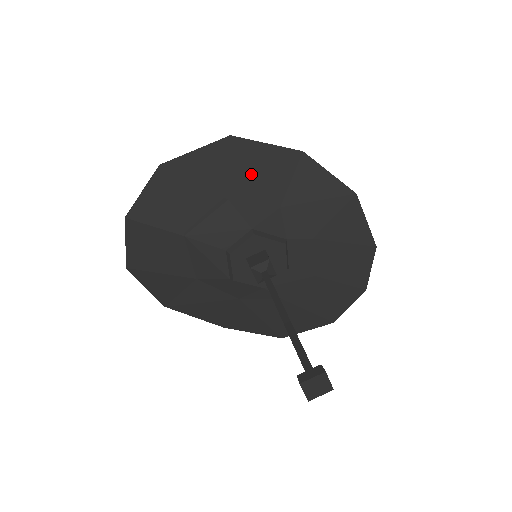
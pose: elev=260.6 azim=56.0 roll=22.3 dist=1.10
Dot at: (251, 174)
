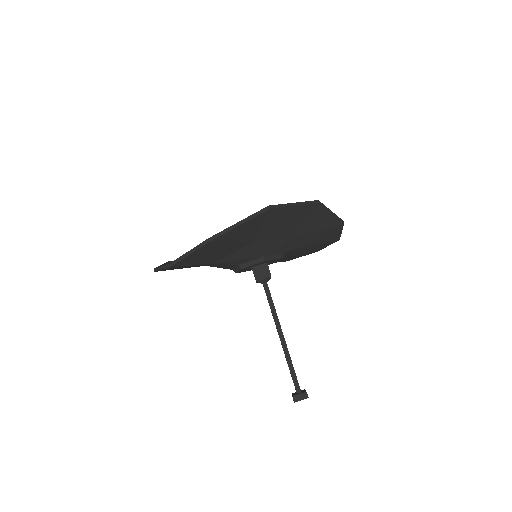
Dot at: (276, 226)
